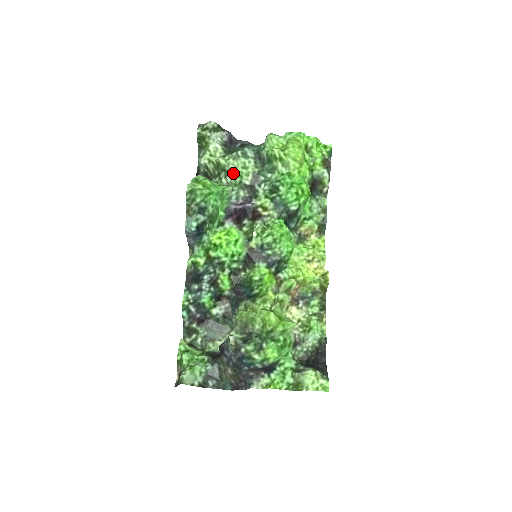
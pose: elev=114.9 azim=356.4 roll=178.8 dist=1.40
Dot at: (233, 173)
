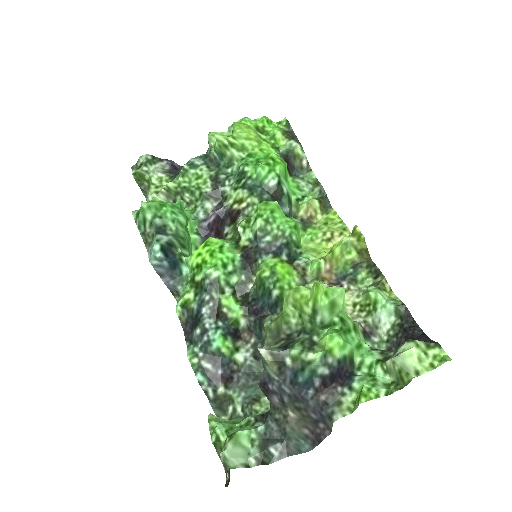
Dot at: (188, 190)
